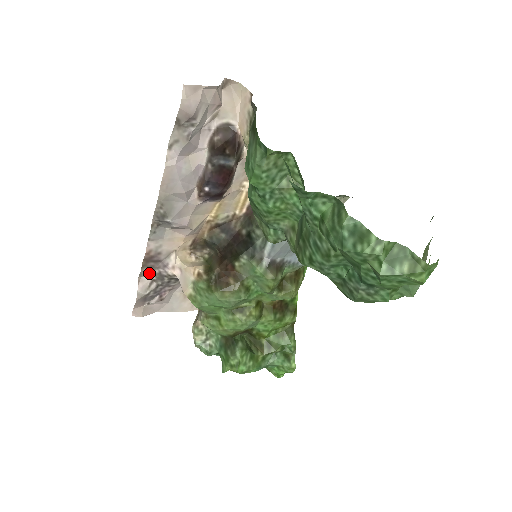
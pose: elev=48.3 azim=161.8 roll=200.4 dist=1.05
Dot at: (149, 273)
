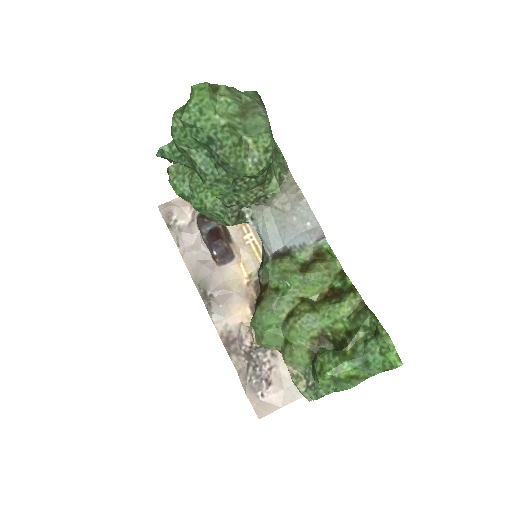
Dot at: (239, 359)
